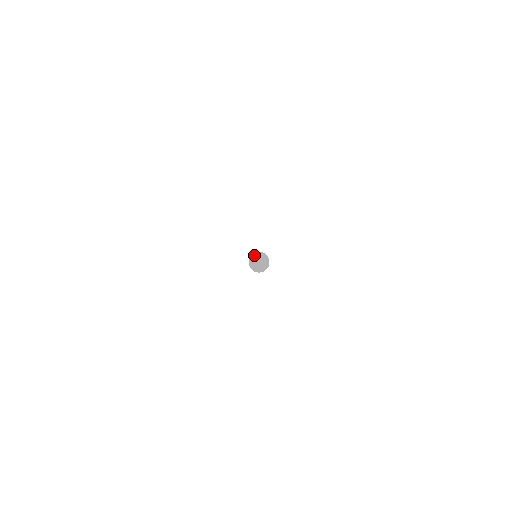
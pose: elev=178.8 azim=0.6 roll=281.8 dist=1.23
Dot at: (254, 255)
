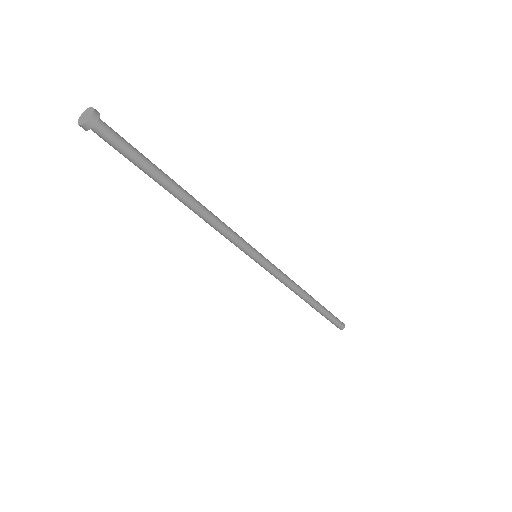
Dot at: (90, 109)
